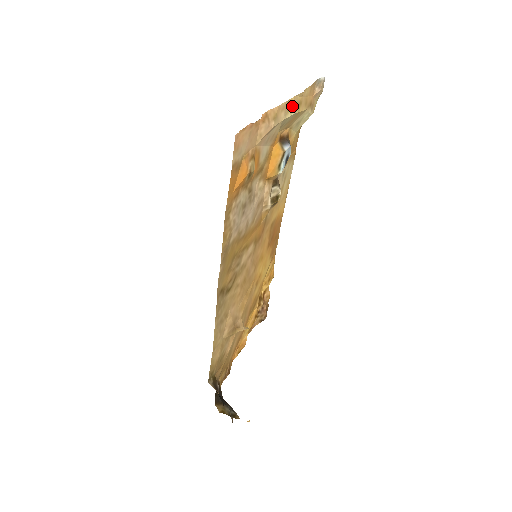
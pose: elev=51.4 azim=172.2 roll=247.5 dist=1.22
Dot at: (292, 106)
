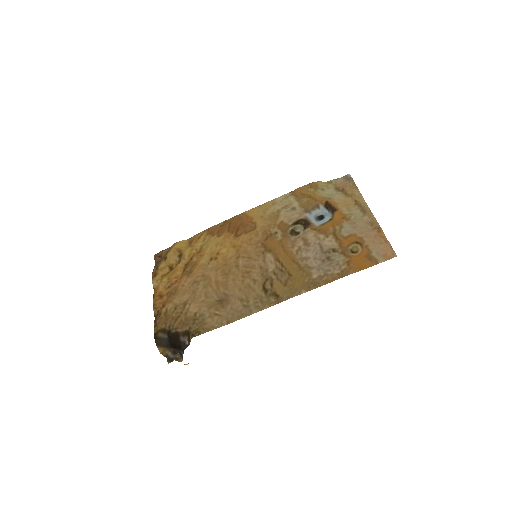
Dot at: (364, 209)
